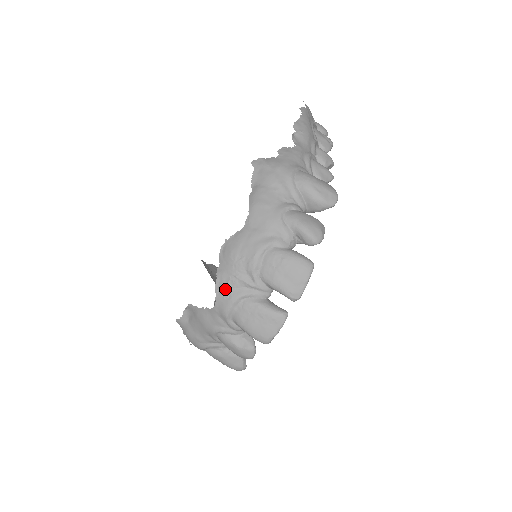
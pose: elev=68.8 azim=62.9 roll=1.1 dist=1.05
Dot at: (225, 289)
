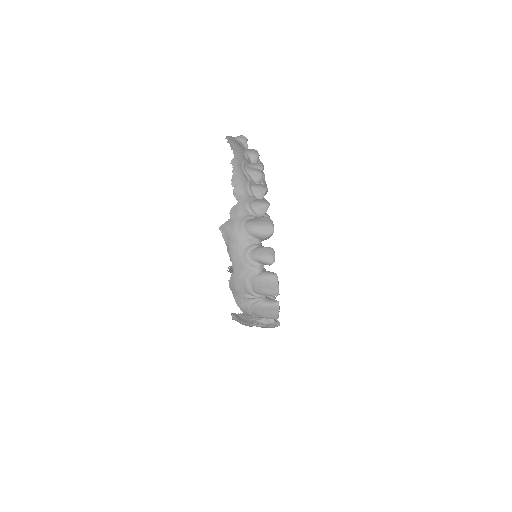
Dot at: (242, 304)
